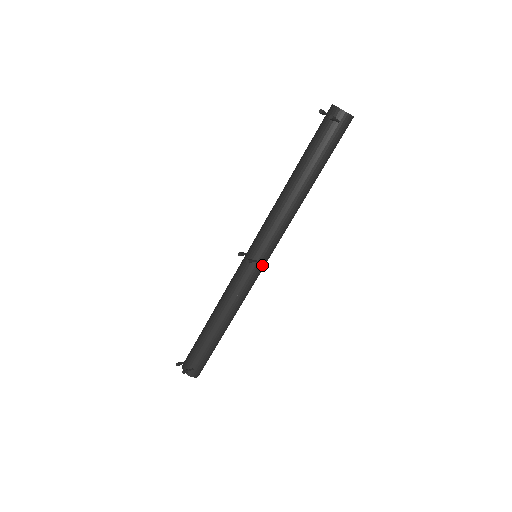
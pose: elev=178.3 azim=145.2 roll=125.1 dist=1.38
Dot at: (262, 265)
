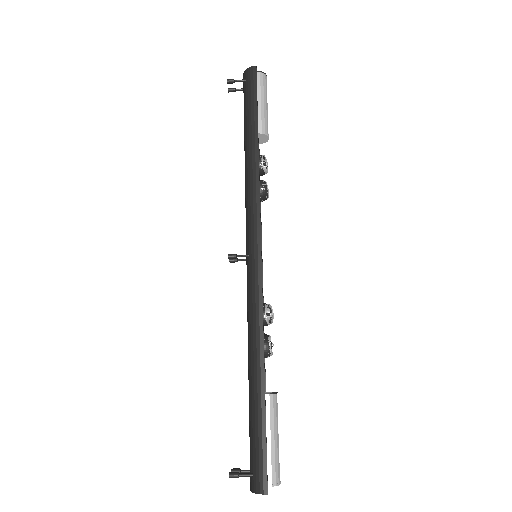
Dot at: (257, 257)
